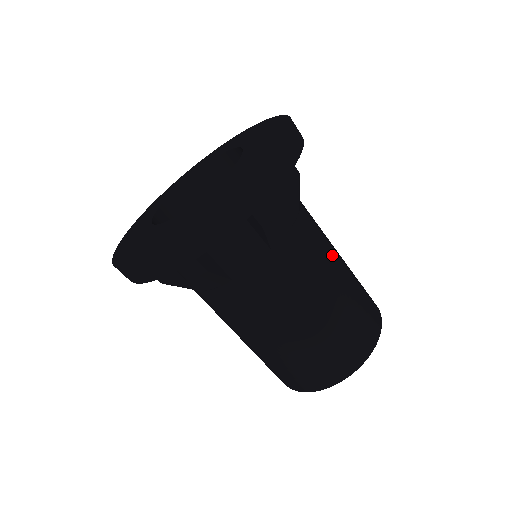
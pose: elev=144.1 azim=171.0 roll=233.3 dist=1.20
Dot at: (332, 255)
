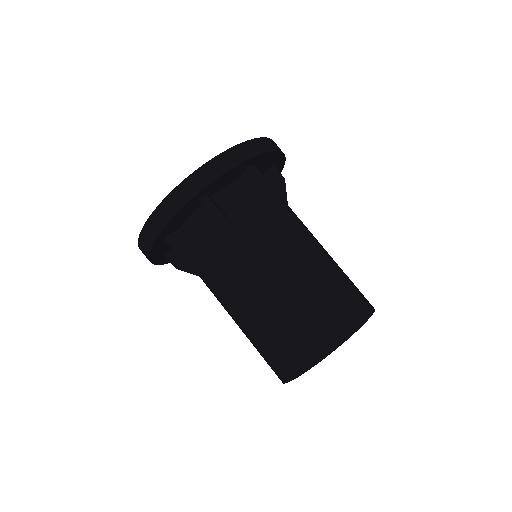
Dot at: (302, 251)
